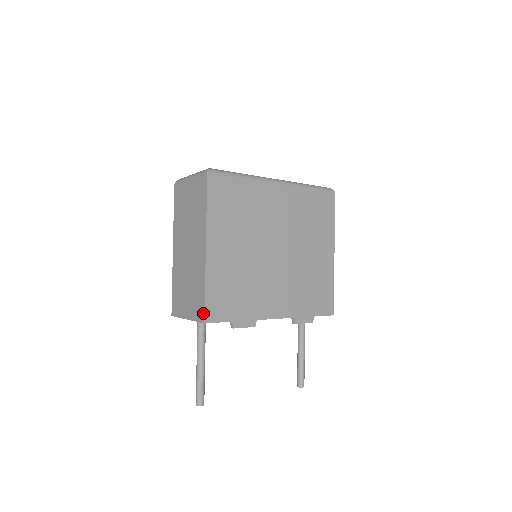
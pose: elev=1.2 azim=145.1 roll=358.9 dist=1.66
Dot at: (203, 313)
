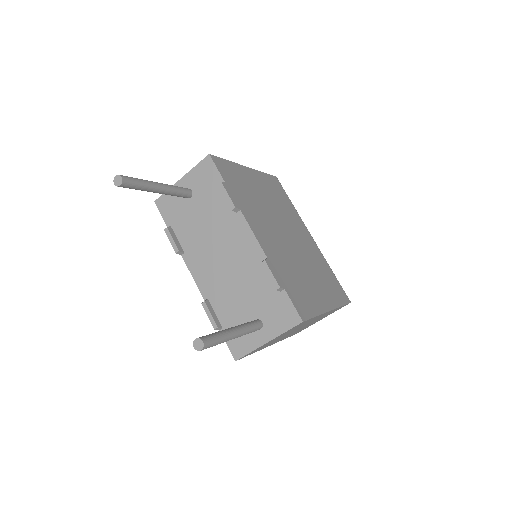
Dot at: occluded
